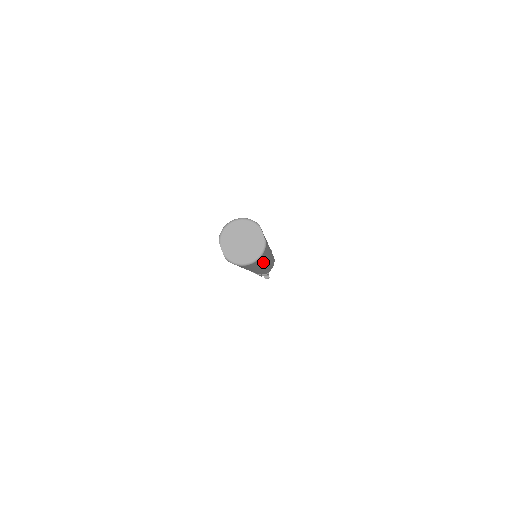
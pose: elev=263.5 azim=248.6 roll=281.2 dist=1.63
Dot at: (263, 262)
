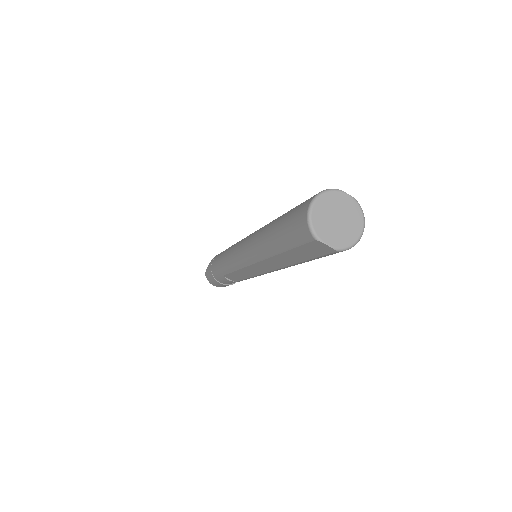
Dot at: occluded
